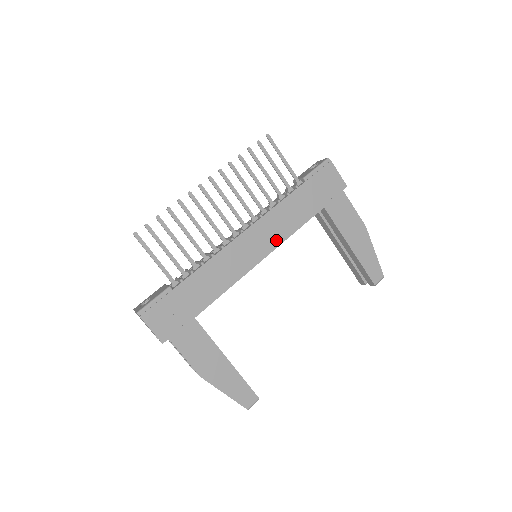
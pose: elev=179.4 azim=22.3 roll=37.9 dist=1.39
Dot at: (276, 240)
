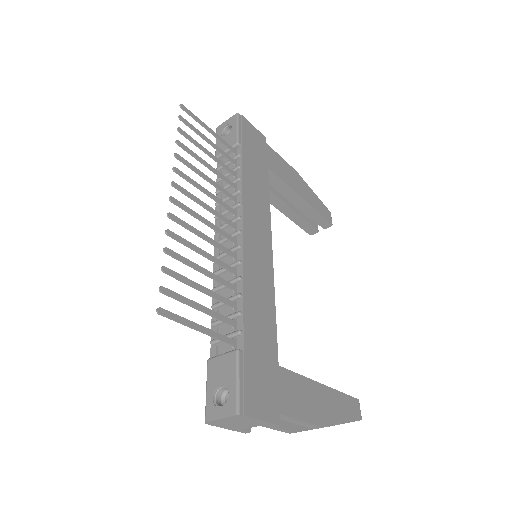
Dot at: (266, 224)
